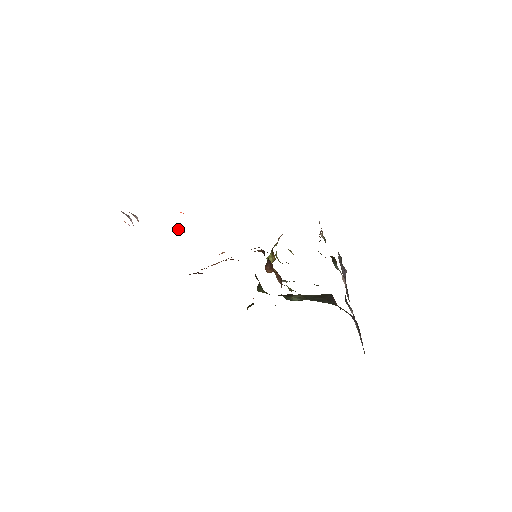
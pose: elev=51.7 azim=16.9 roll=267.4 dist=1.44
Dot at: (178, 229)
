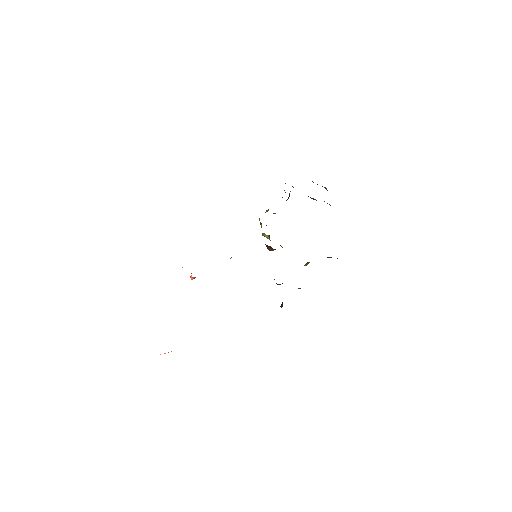
Dot at: occluded
